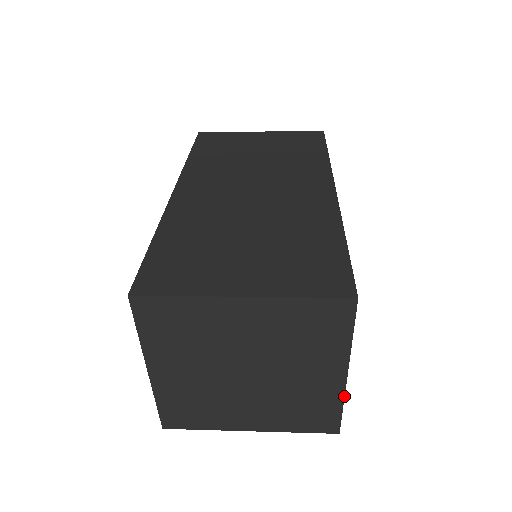
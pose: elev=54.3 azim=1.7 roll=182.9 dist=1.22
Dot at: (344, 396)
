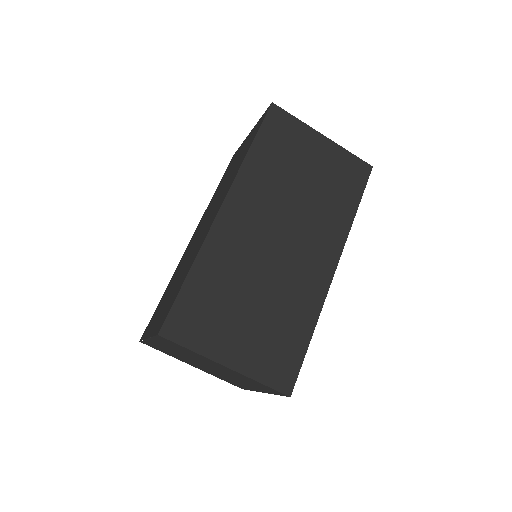
Dot at: (256, 391)
